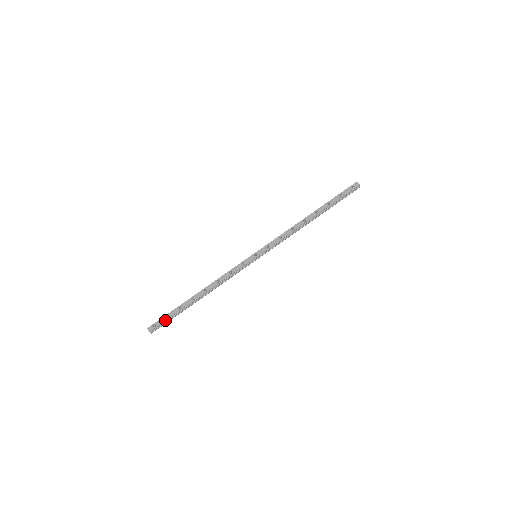
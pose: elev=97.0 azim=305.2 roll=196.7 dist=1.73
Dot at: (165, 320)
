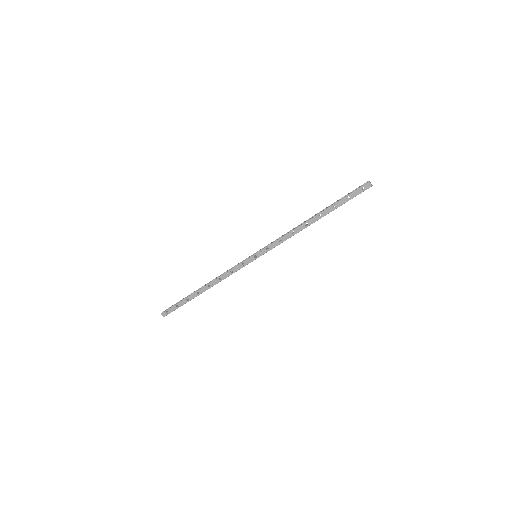
Dot at: occluded
